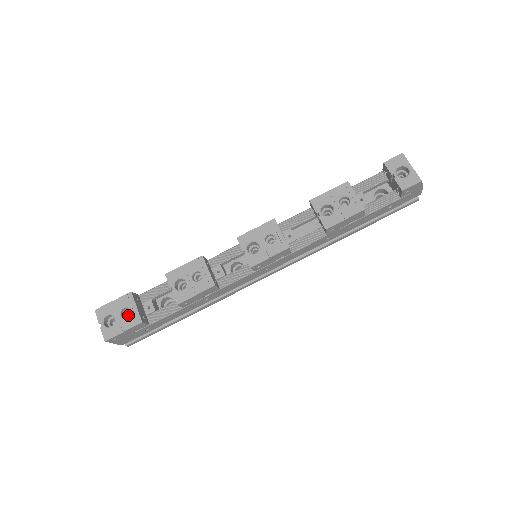
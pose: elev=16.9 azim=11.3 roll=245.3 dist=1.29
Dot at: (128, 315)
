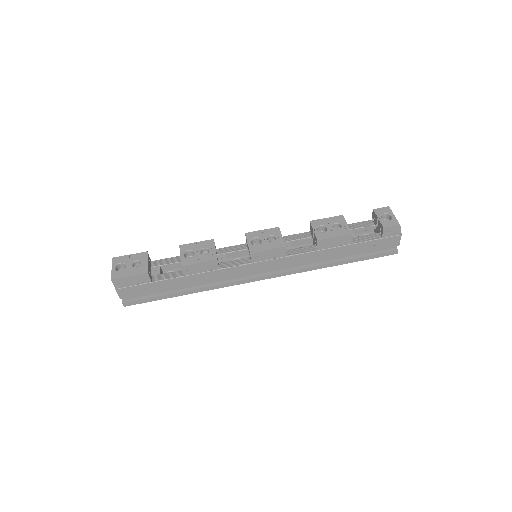
Dot at: occluded
